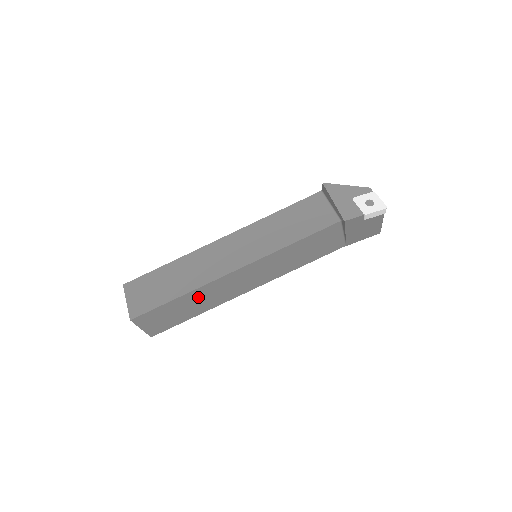
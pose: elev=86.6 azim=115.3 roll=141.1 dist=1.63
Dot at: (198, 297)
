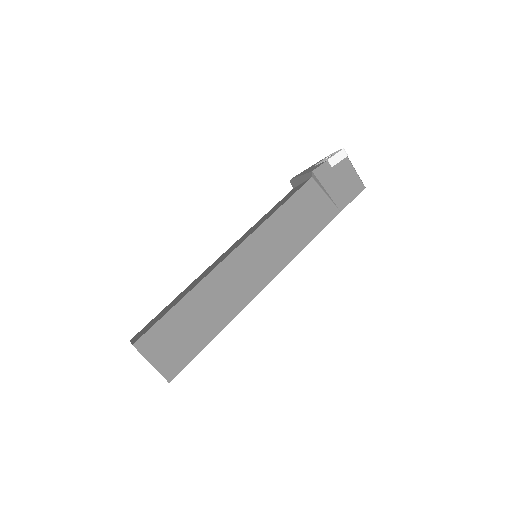
Dot at: (204, 301)
